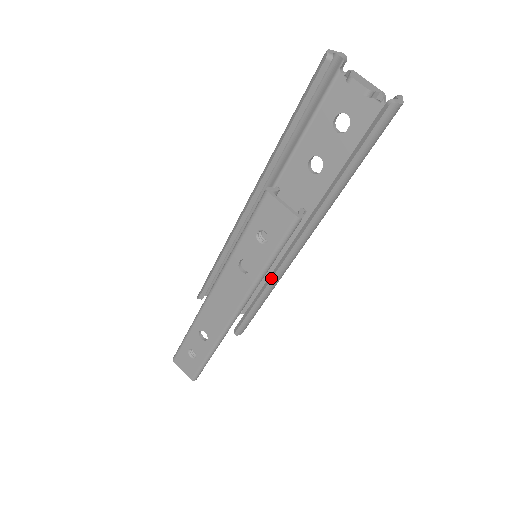
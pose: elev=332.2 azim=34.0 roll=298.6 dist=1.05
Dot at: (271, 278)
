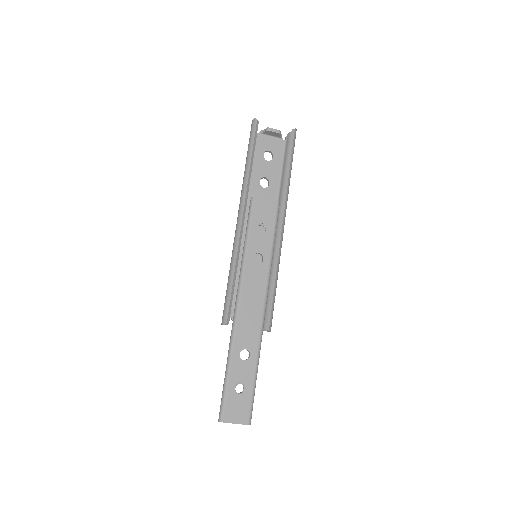
Dot at: (278, 257)
